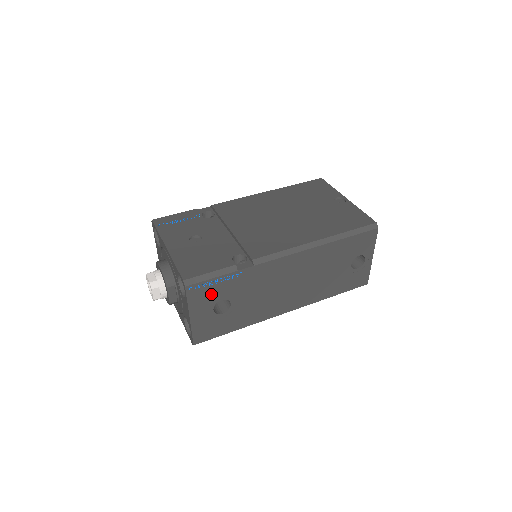
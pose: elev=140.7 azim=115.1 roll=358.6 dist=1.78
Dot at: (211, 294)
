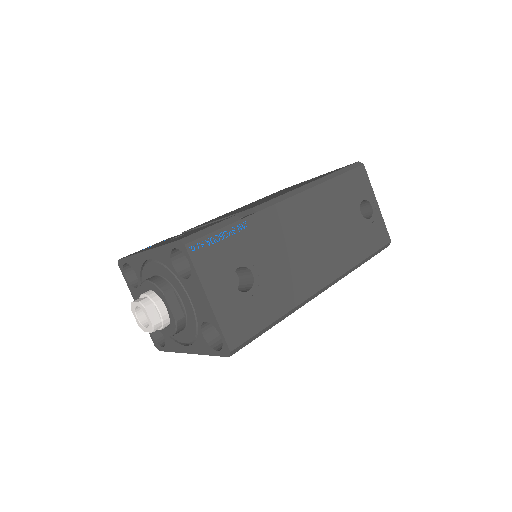
Dot at: (222, 258)
